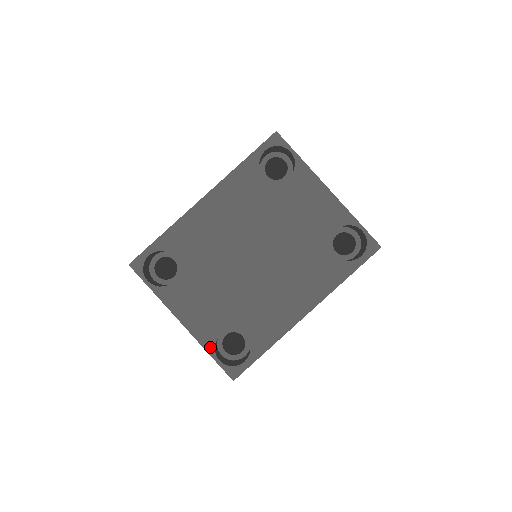
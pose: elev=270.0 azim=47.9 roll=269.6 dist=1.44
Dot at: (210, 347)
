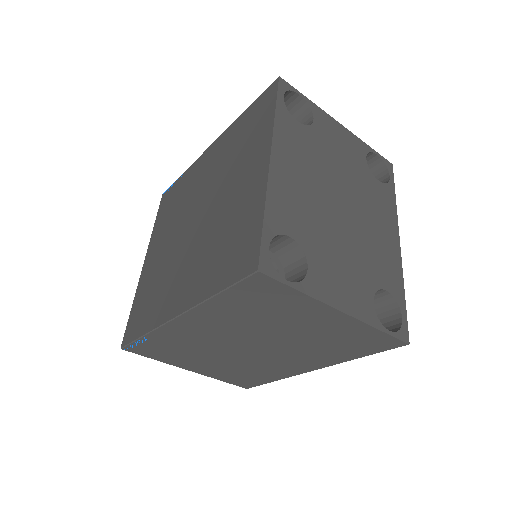
Dot at: (376, 322)
